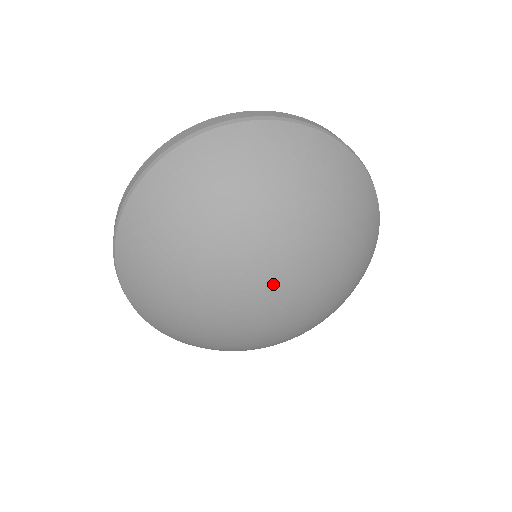
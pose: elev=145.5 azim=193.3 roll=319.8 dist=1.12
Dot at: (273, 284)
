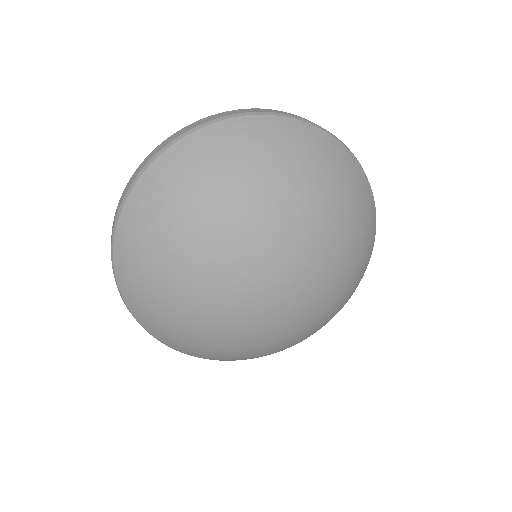
Dot at: (267, 281)
